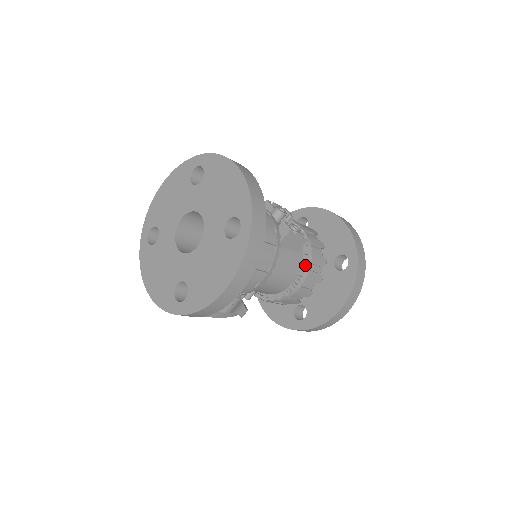
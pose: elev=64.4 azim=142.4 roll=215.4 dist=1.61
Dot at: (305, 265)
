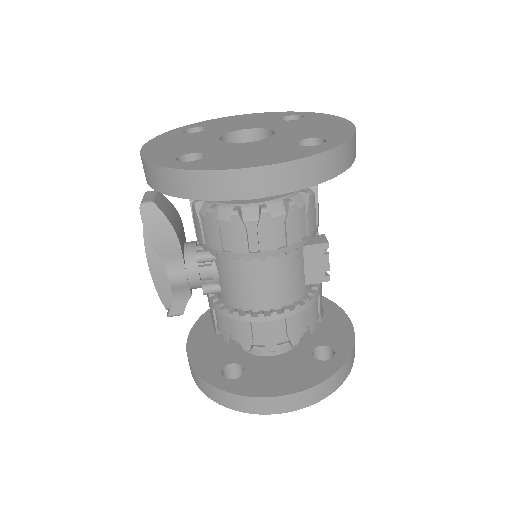
Dot at: (301, 303)
